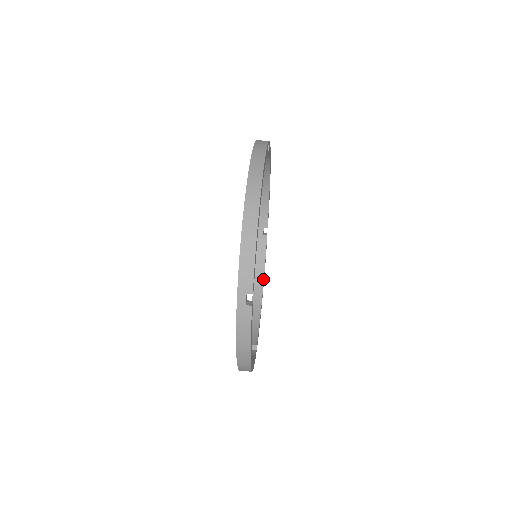
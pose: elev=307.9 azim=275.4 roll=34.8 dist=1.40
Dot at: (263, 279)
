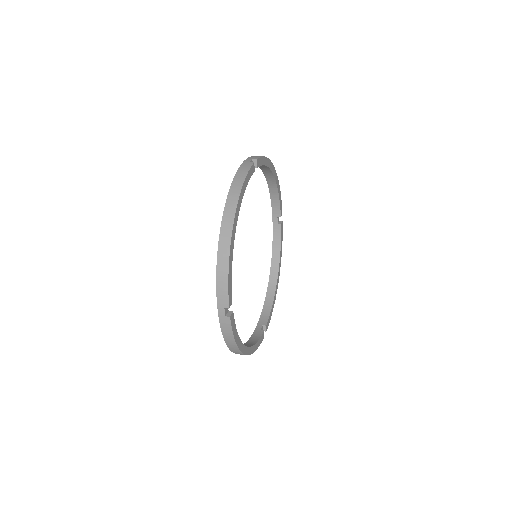
Dot at: (279, 263)
